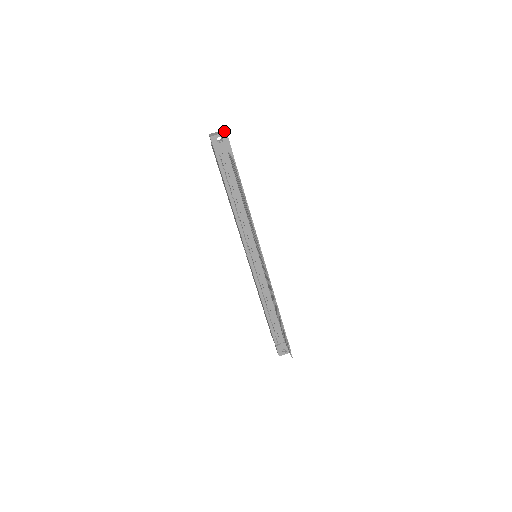
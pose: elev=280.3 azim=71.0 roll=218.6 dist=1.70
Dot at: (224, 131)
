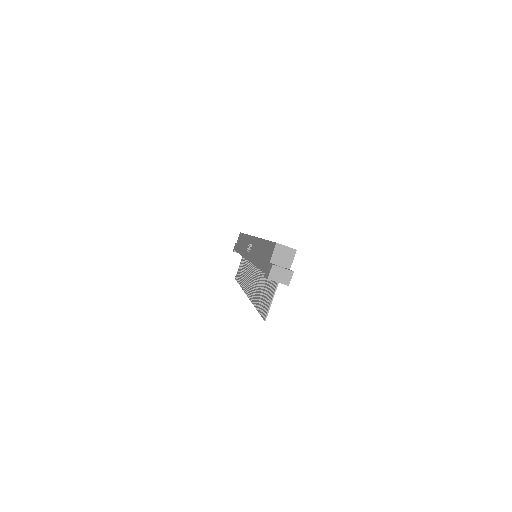
Dot at: (288, 282)
